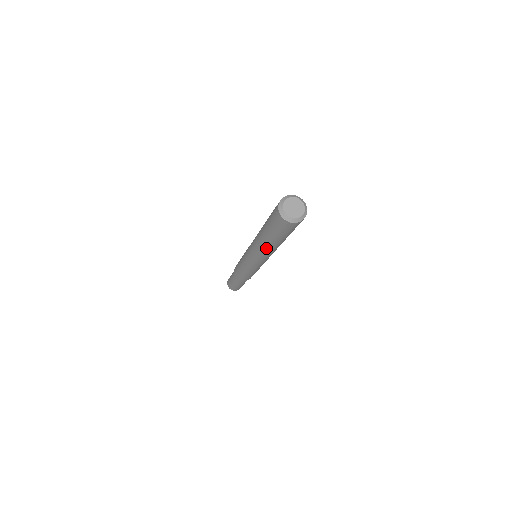
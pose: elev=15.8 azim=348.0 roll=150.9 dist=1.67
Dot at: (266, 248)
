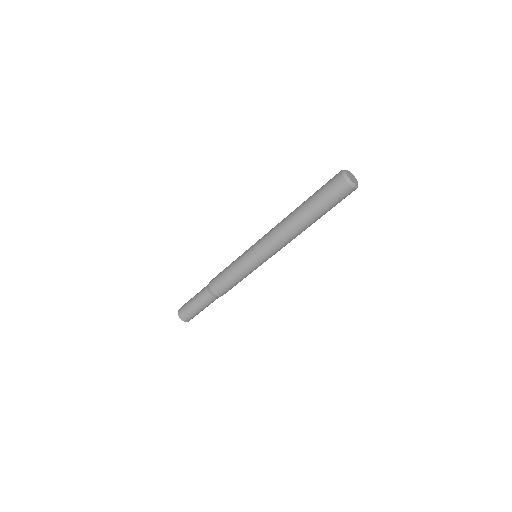
Dot at: (301, 231)
